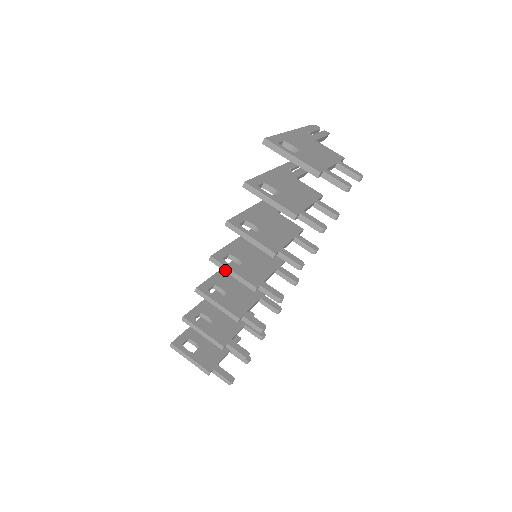
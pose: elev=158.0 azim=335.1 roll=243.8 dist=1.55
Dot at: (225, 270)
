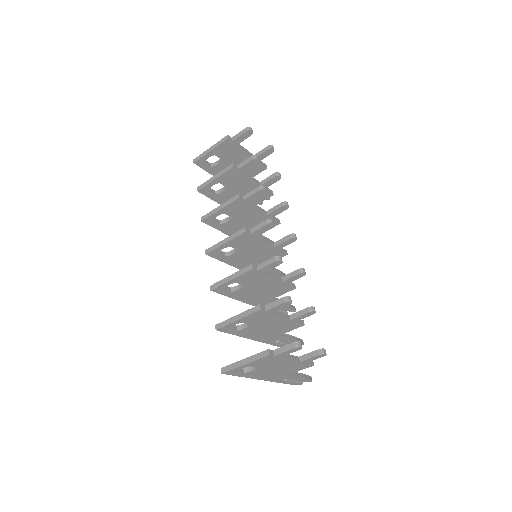
Dot at: (219, 246)
